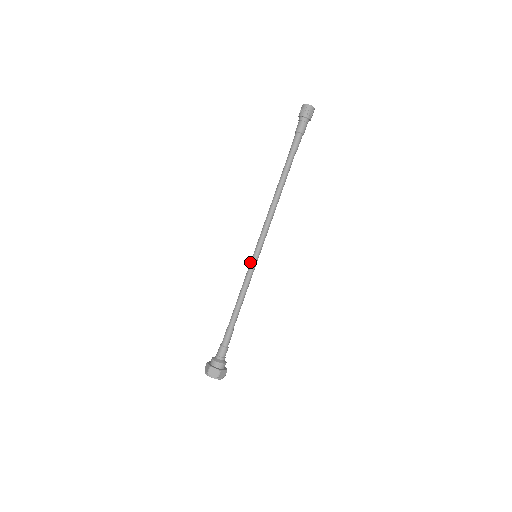
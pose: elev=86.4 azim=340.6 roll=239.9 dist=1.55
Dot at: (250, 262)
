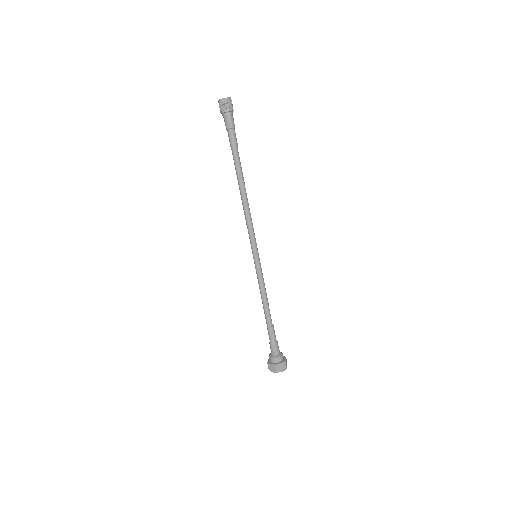
Dot at: (254, 263)
